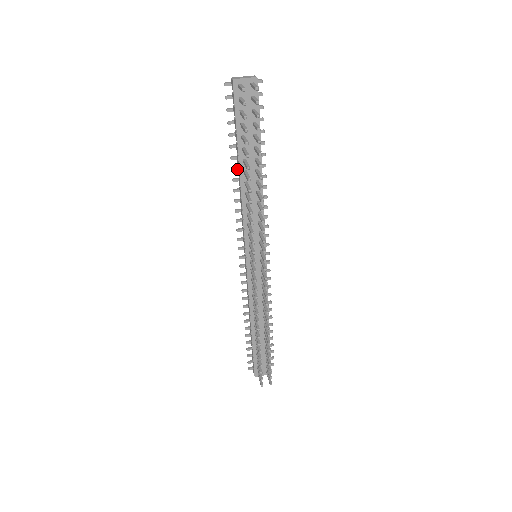
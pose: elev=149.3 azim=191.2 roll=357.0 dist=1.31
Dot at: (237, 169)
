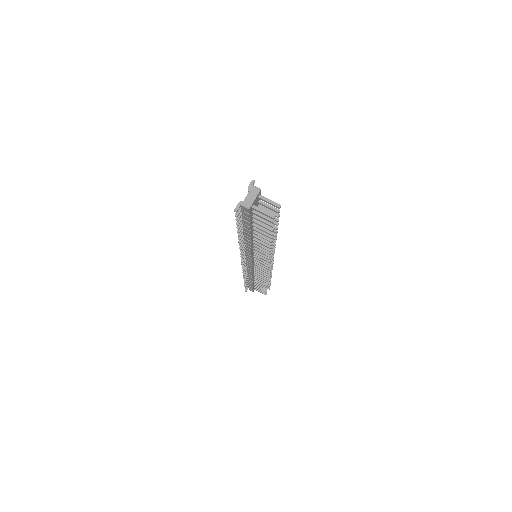
Dot at: (242, 236)
